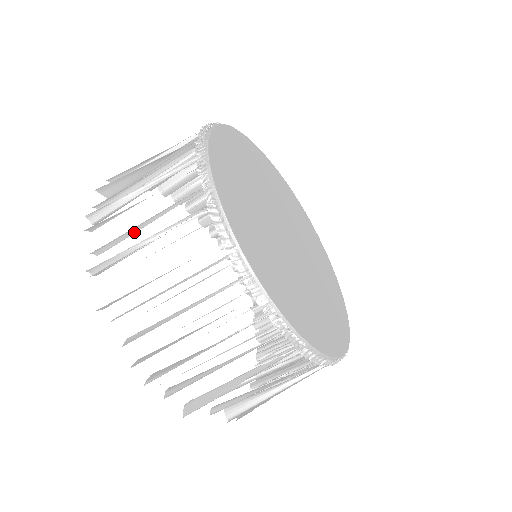
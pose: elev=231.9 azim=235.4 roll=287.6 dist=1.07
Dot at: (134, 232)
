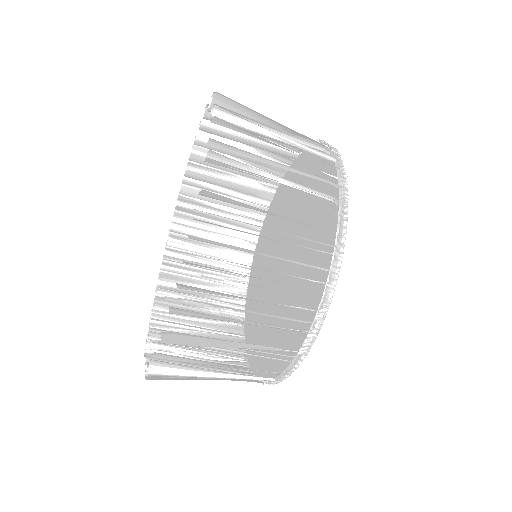
Dot at: (259, 161)
